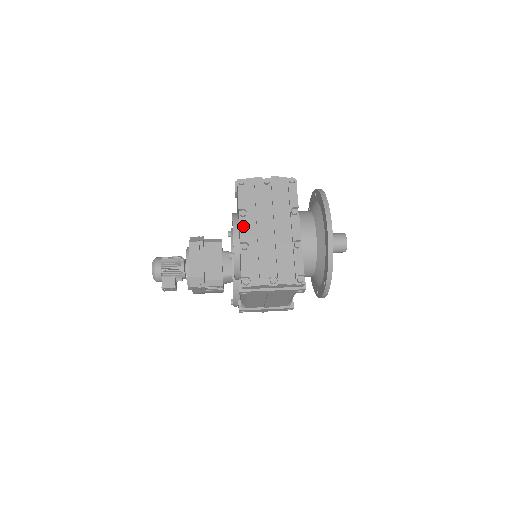
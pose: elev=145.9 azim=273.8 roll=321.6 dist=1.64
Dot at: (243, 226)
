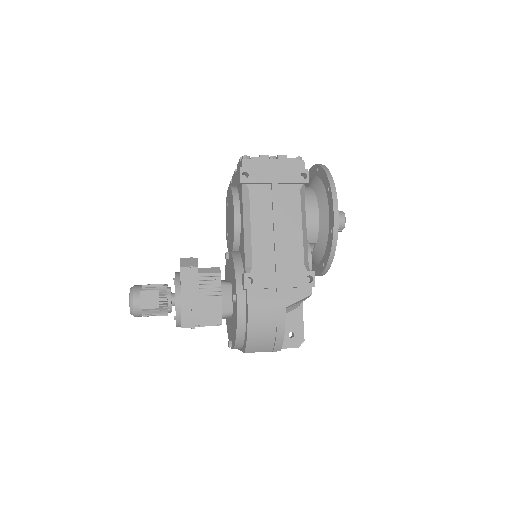
Dot at: occluded
